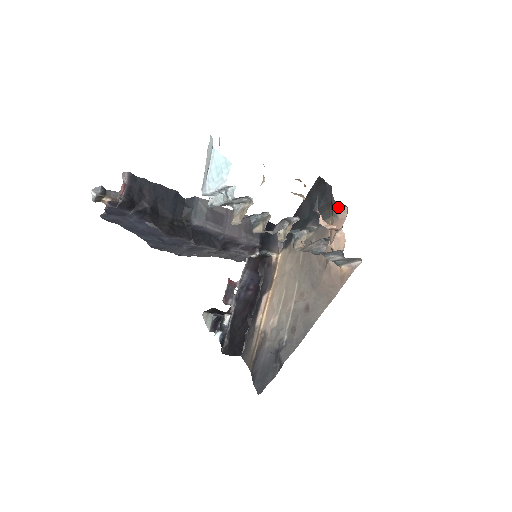
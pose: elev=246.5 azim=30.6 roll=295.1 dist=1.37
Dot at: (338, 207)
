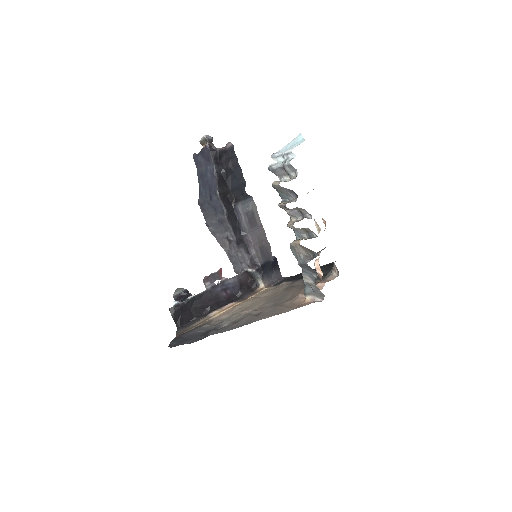
Dot at: (332, 273)
